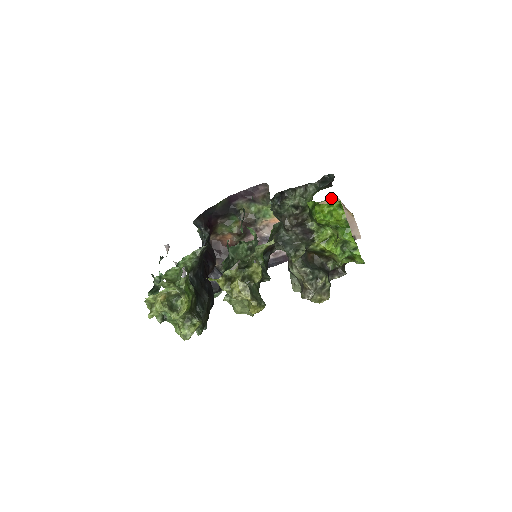
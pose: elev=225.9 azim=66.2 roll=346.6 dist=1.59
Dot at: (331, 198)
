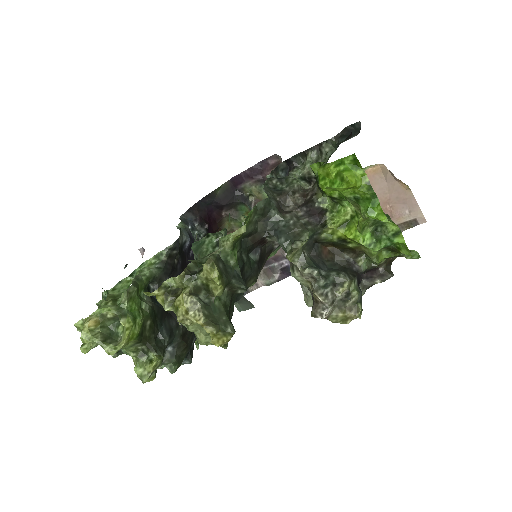
Dot at: (372, 165)
